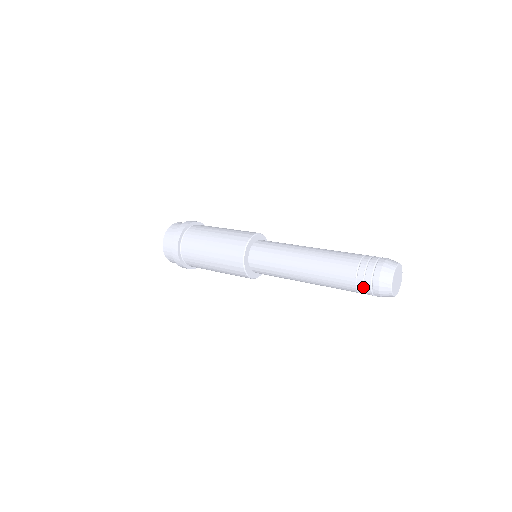
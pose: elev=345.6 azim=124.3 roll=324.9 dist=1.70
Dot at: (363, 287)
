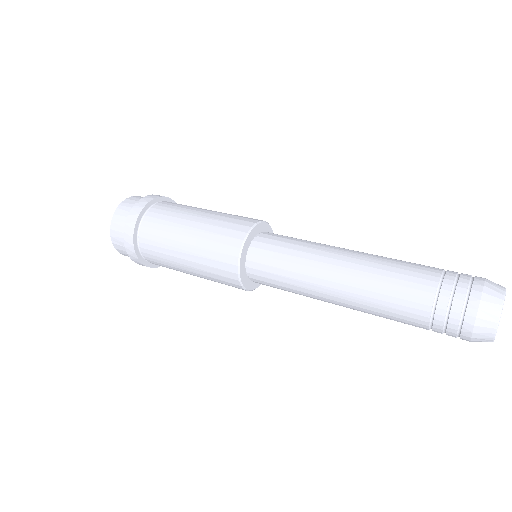
Dot at: (445, 317)
